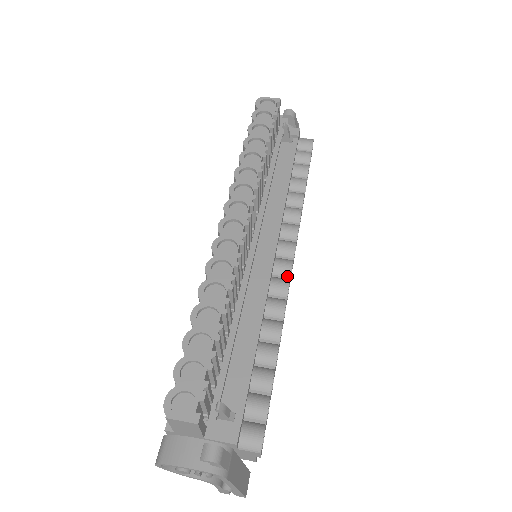
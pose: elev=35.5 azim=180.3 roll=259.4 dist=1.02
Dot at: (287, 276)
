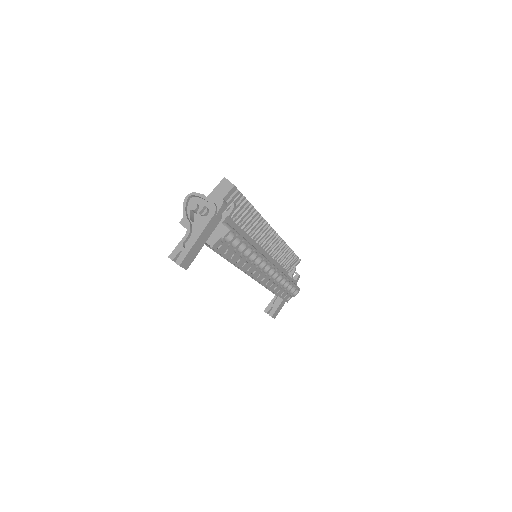
Dot at: (267, 262)
